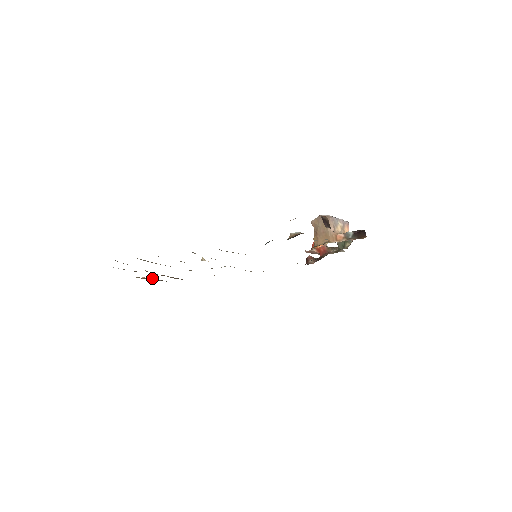
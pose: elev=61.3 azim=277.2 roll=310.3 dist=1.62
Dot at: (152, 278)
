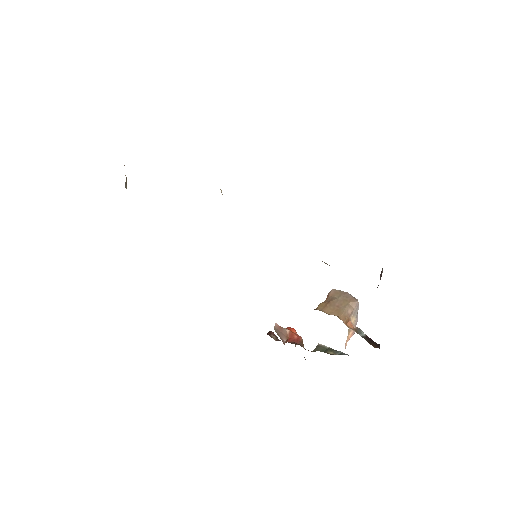
Dot at: occluded
